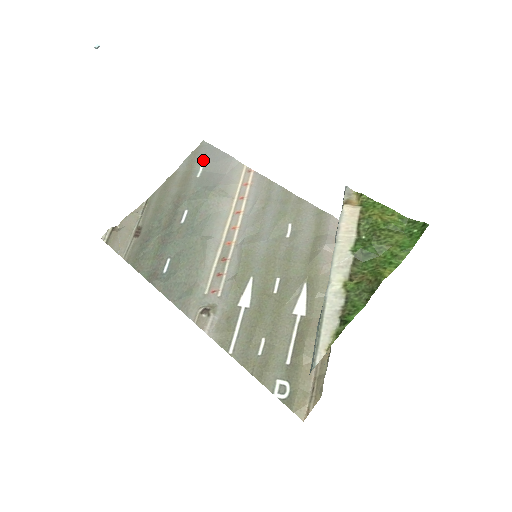
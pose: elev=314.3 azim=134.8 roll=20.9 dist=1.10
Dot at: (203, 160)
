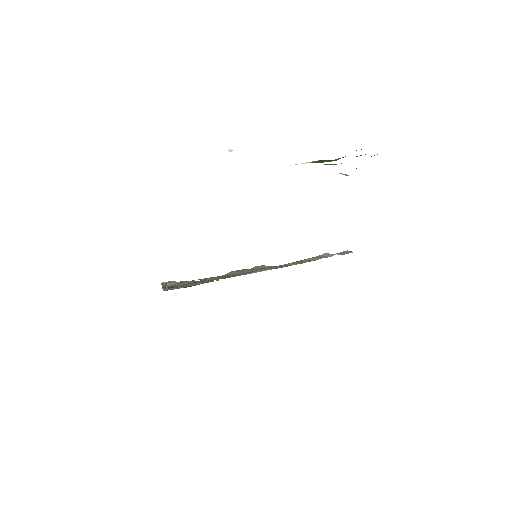
Dot at: occluded
